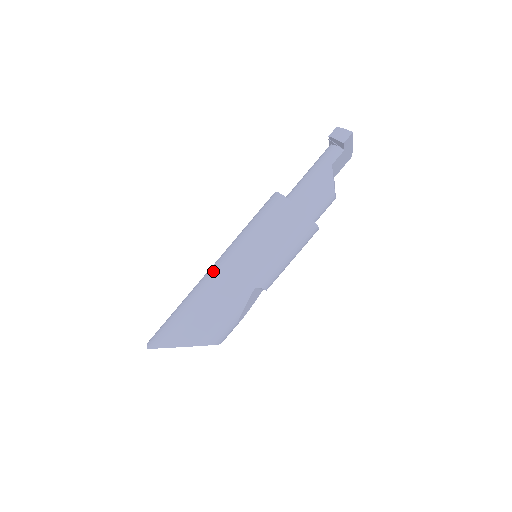
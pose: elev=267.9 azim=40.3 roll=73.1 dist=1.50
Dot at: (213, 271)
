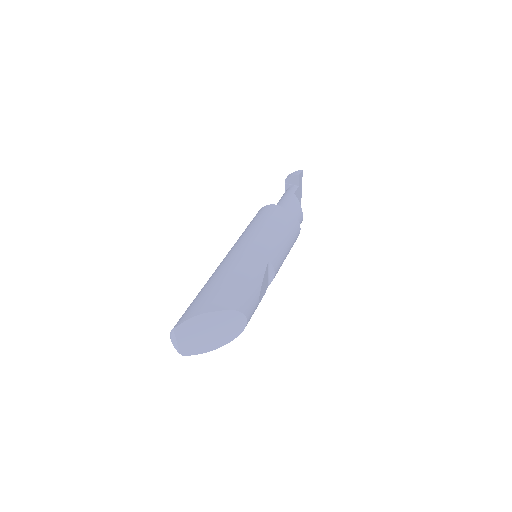
Dot at: (226, 258)
